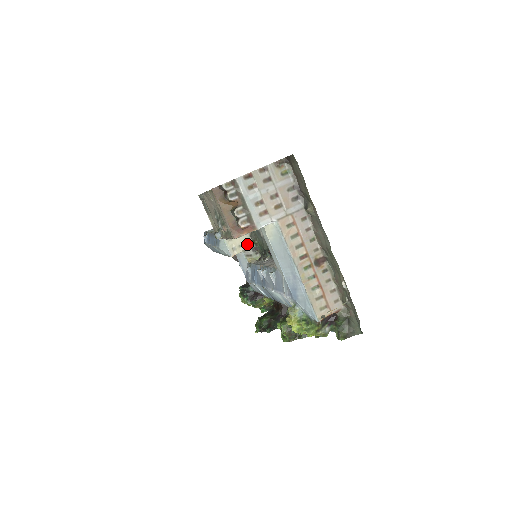
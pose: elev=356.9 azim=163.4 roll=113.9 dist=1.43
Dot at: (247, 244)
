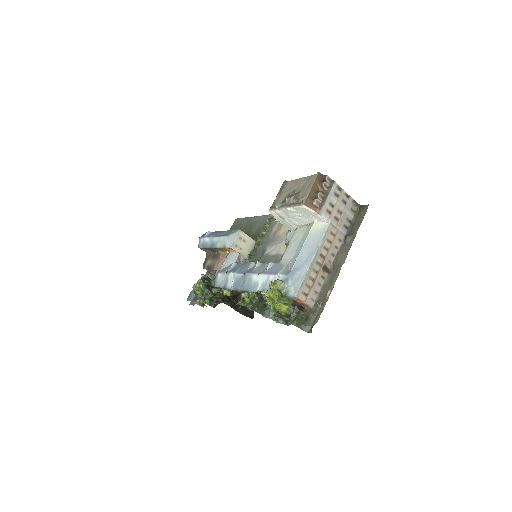
Dot at: (245, 253)
